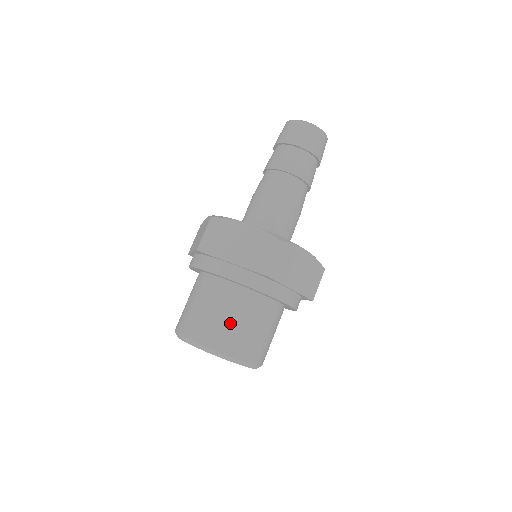
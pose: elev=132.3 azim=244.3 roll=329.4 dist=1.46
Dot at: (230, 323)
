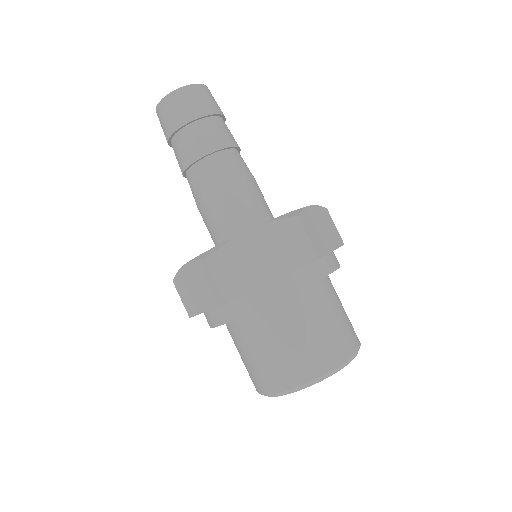
Dot at: (319, 334)
